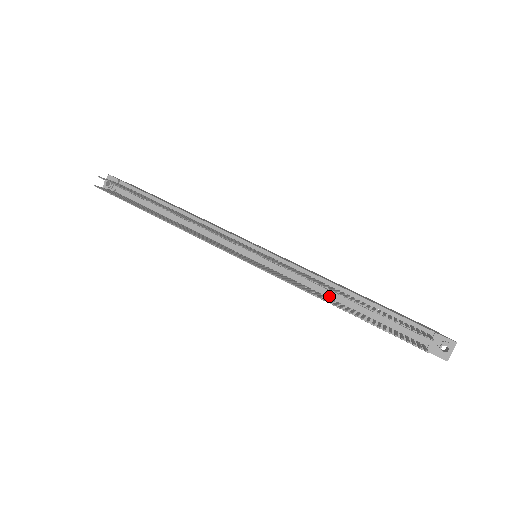
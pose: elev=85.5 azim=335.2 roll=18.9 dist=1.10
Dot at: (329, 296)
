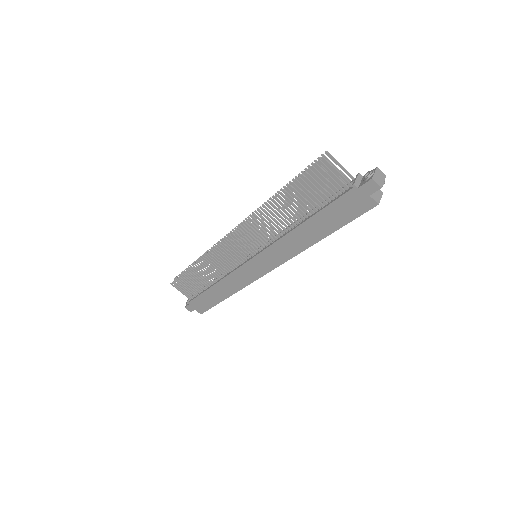
Dot at: (293, 227)
